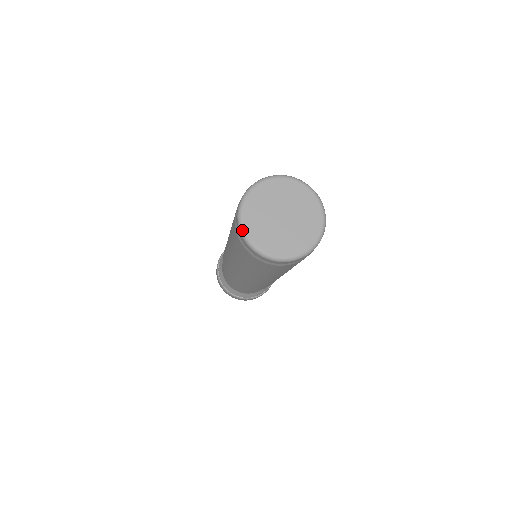
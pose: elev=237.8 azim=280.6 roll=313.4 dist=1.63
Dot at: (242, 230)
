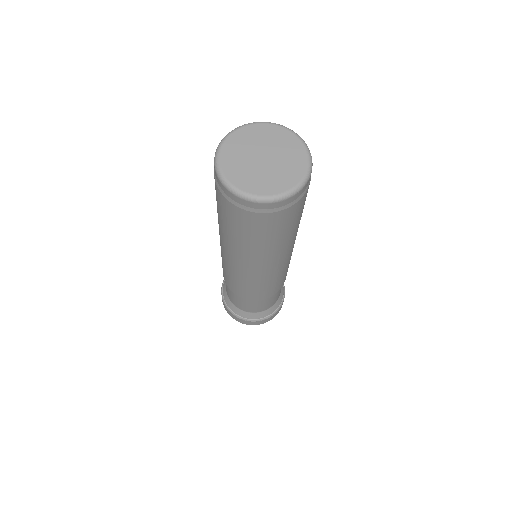
Dot at: (221, 176)
